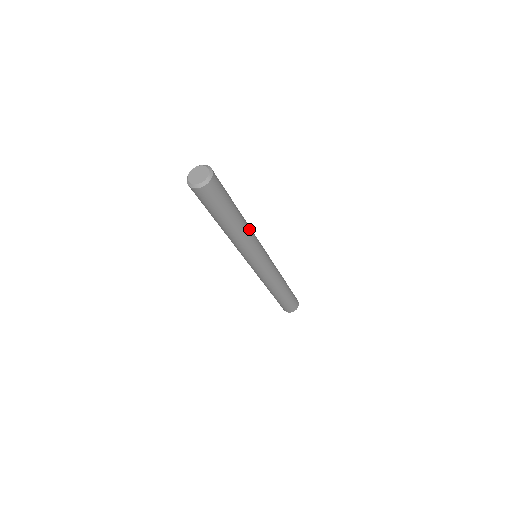
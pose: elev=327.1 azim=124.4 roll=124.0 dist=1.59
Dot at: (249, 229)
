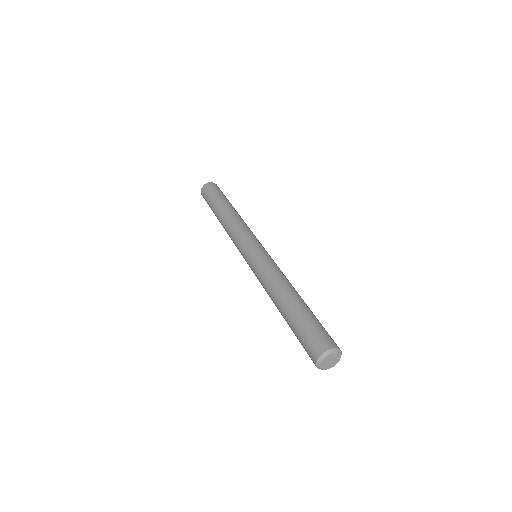
Dot at: (289, 282)
